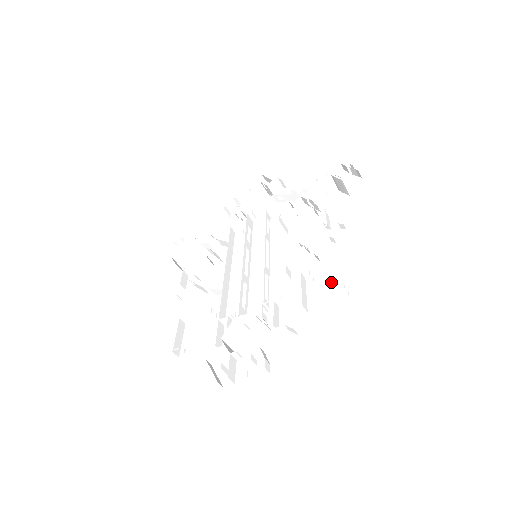
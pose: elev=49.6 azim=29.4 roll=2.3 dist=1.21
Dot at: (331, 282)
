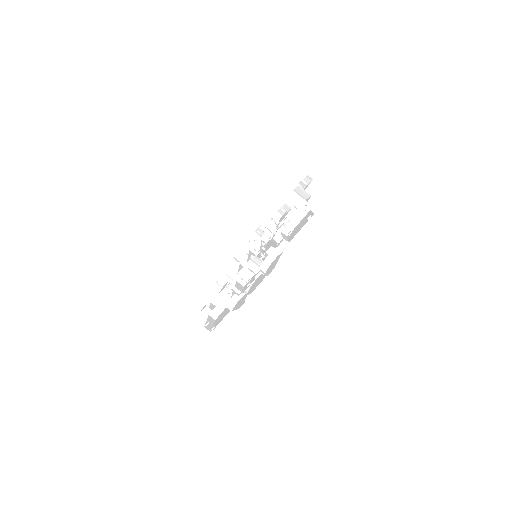
Dot at: (301, 223)
